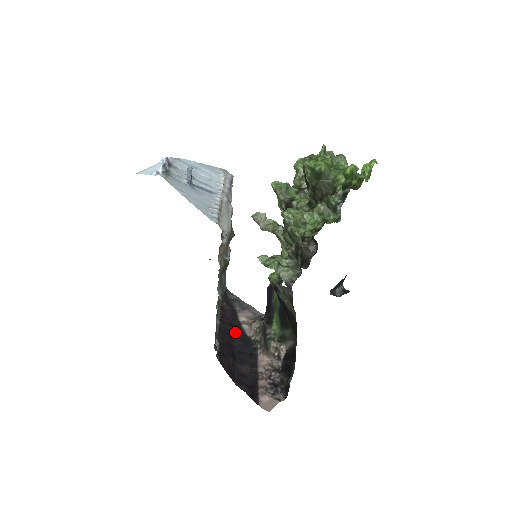
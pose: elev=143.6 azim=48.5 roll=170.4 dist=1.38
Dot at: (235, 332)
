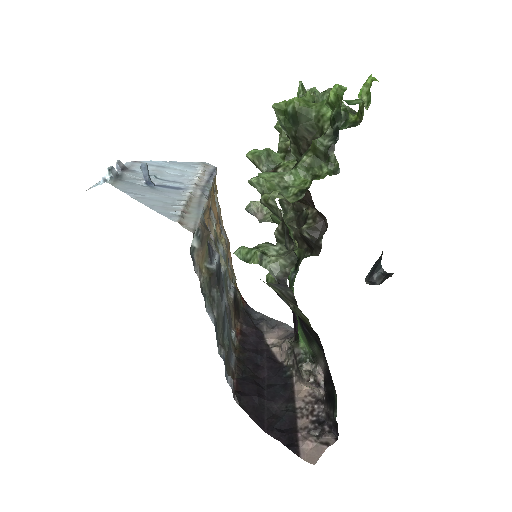
Dot at: (262, 360)
